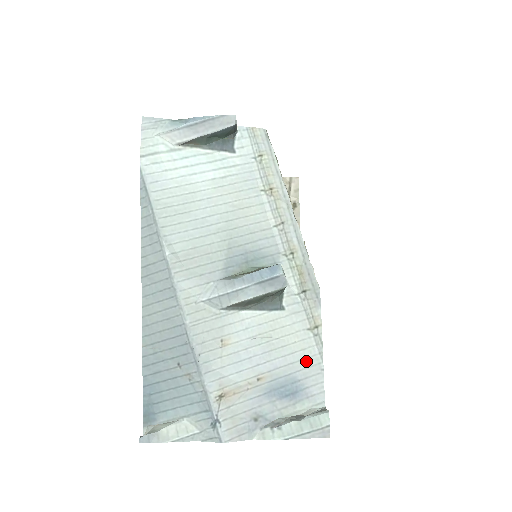
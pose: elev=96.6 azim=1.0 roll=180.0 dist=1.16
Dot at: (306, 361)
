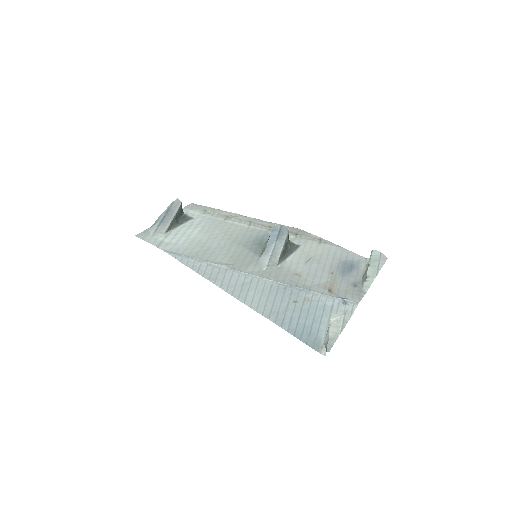
Dot at: (337, 253)
